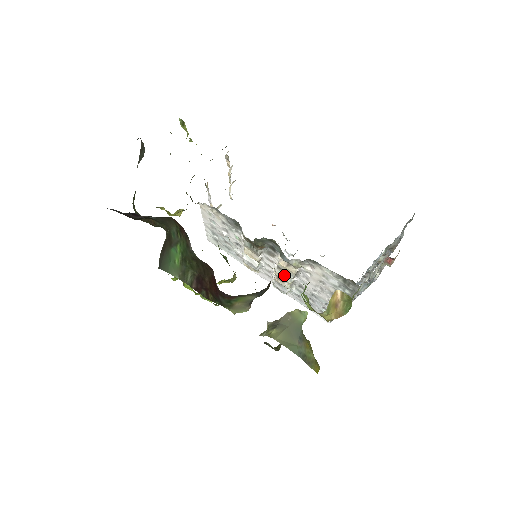
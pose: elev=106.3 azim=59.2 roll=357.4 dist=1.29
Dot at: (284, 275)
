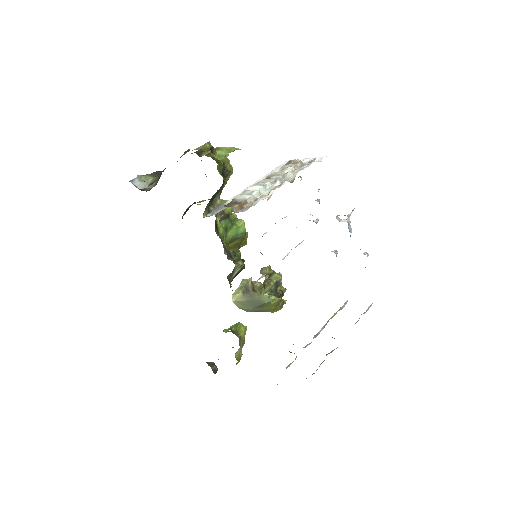
Dot at: occluded
